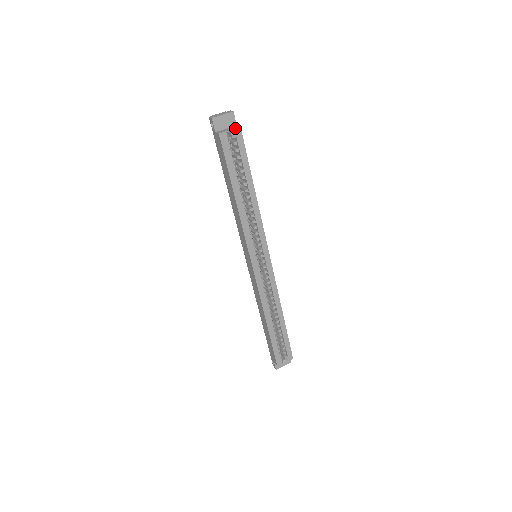
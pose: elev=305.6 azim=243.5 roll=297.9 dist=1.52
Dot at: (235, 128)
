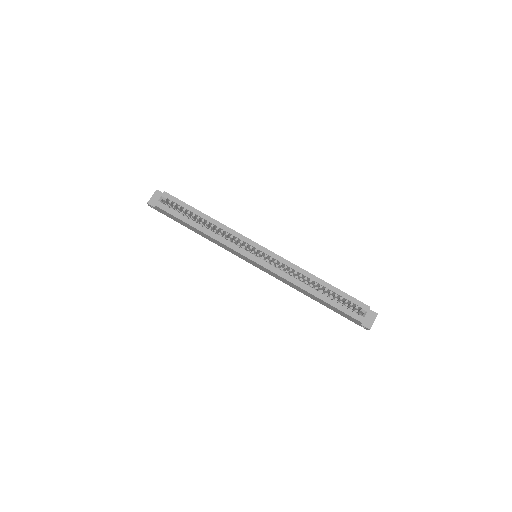
Dot at: (162, 194)
